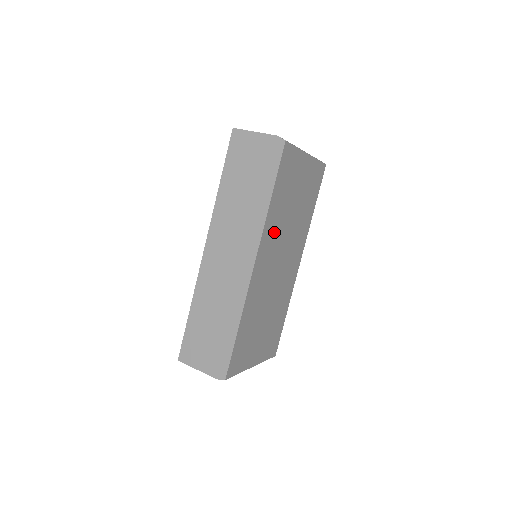
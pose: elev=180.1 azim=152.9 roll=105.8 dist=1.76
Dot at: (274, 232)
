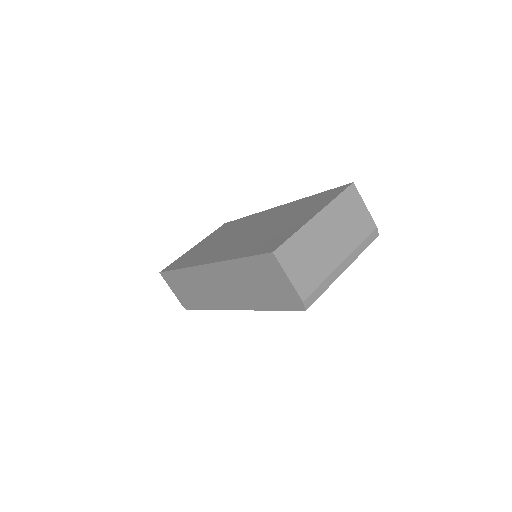
Dot at: occluded
